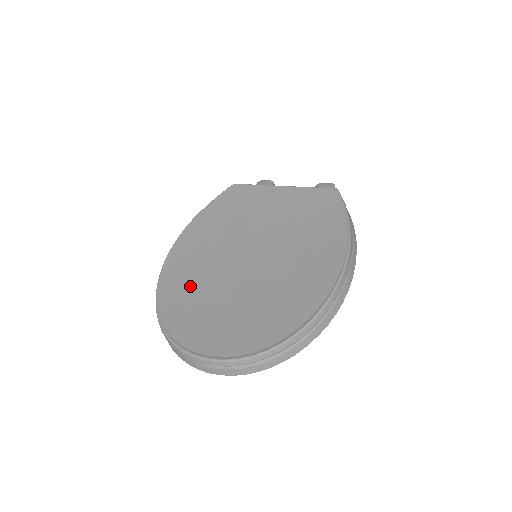
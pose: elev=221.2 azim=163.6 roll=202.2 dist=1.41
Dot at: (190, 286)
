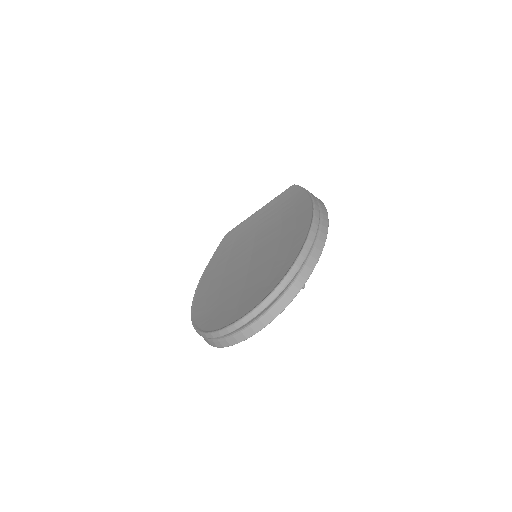
Dot at: (214, 300)
